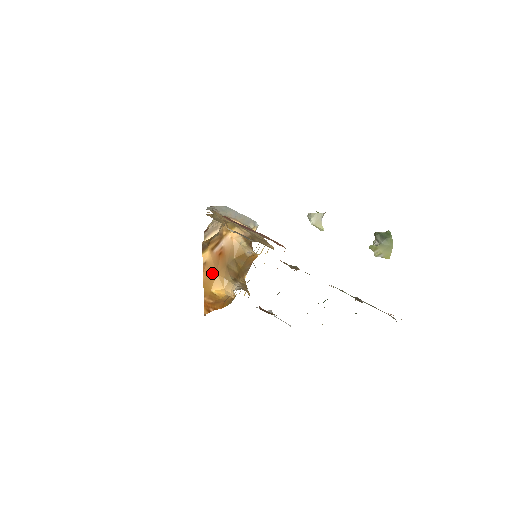
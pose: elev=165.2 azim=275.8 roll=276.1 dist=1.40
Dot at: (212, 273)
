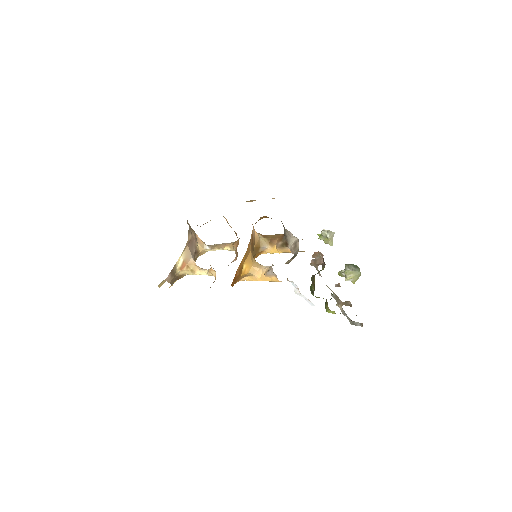
Dot at: (250, 248)
